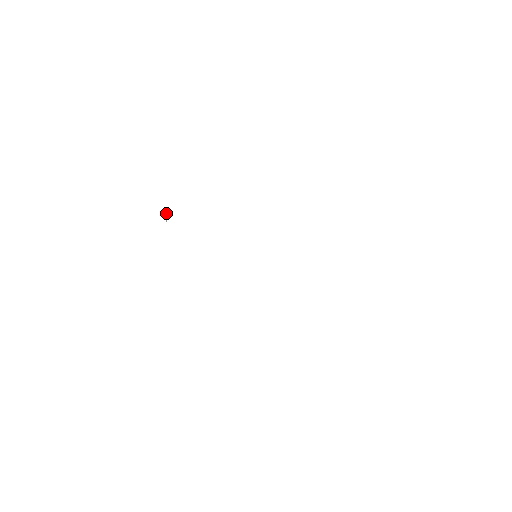
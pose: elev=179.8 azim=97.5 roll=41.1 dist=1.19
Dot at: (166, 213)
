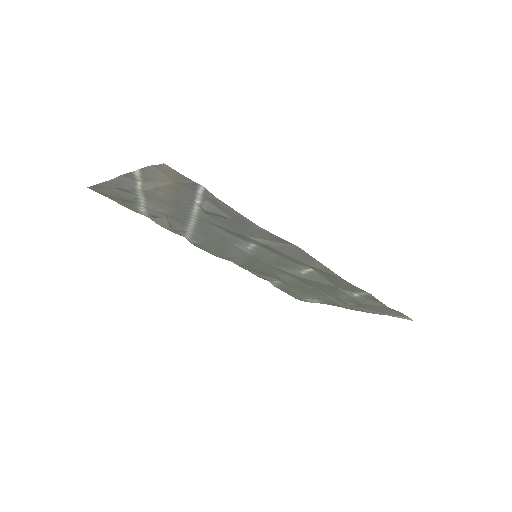
Dot at: (154, 217)
